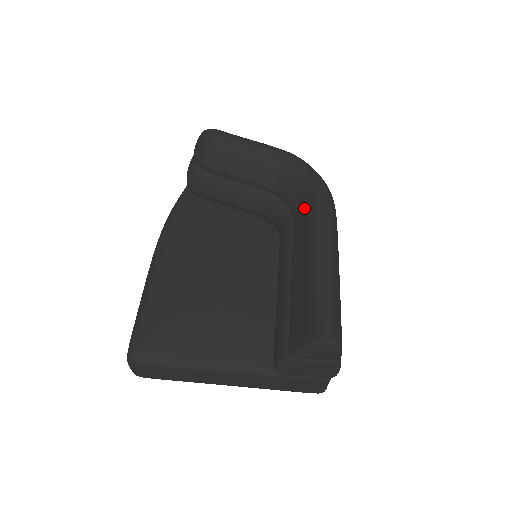
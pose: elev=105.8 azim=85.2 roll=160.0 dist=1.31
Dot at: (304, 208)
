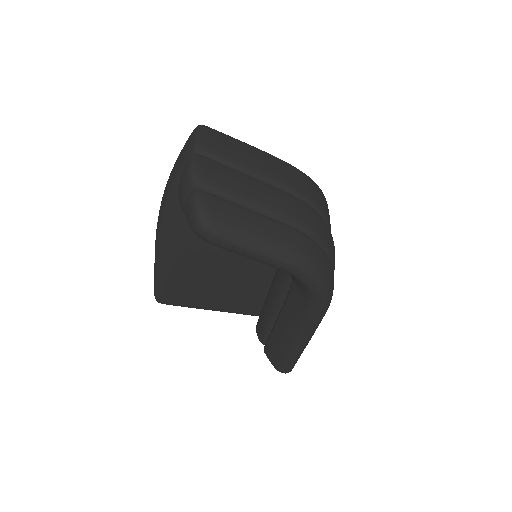
Dot at: (300, 301)
